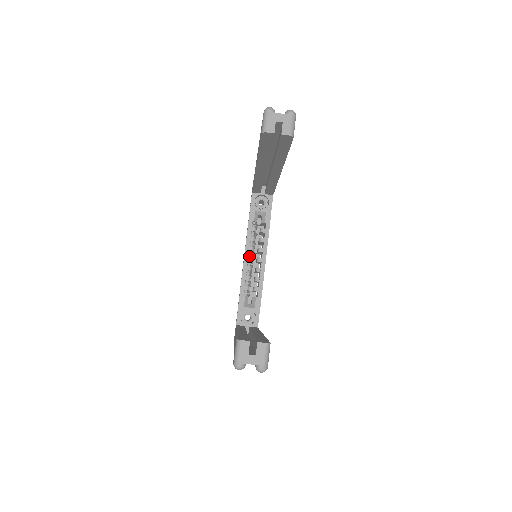
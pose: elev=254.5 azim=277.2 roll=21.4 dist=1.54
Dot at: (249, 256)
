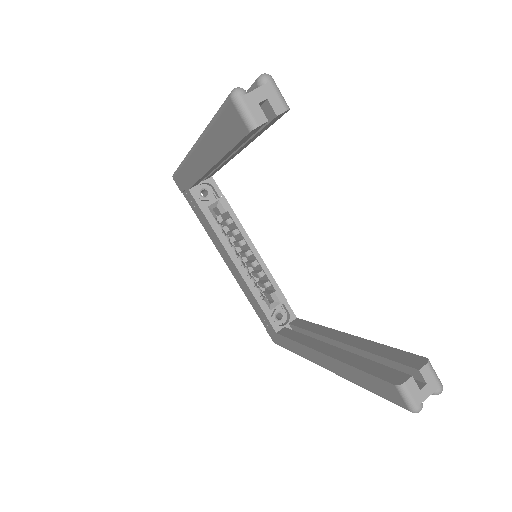
Dot at: (237, 258)
